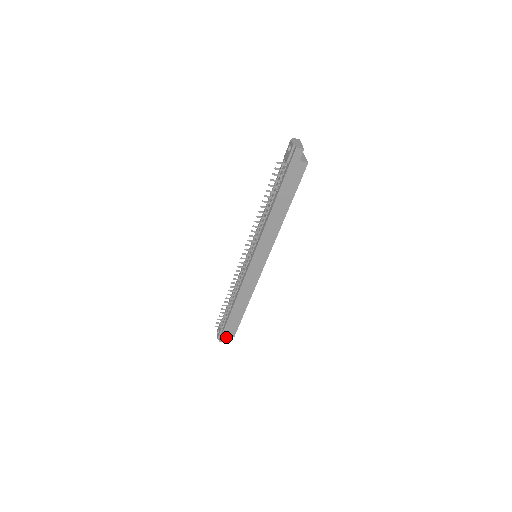
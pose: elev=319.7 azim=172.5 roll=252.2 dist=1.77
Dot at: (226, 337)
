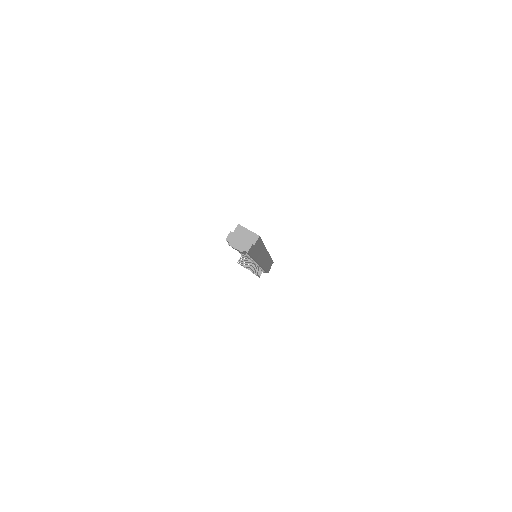
Dot at: occluded
